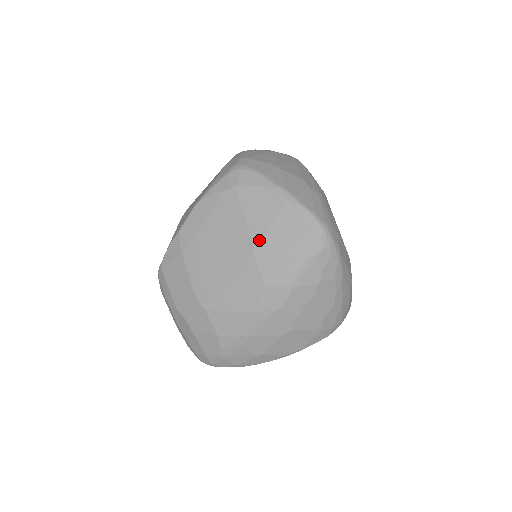
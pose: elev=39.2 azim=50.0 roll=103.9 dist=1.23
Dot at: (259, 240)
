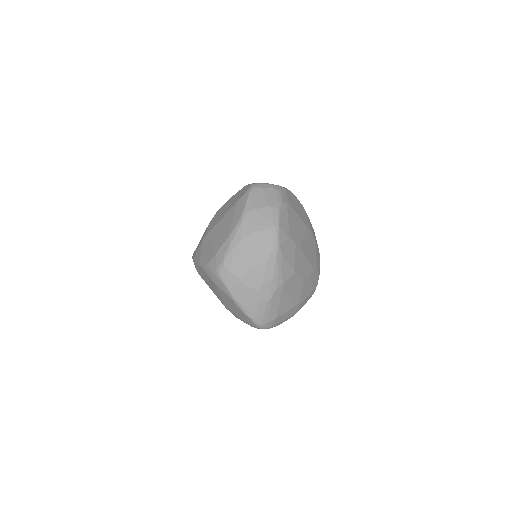
Dot at: (228, 308)
